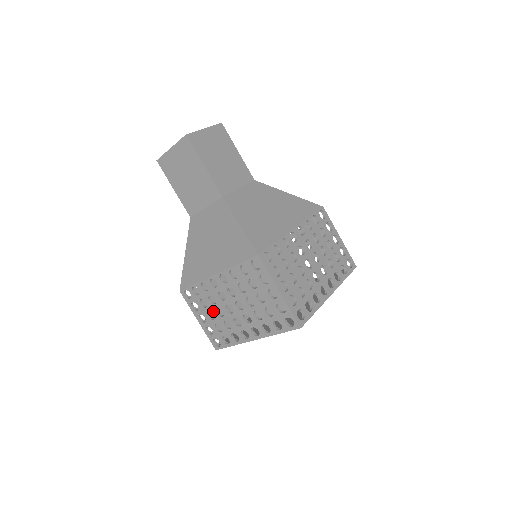
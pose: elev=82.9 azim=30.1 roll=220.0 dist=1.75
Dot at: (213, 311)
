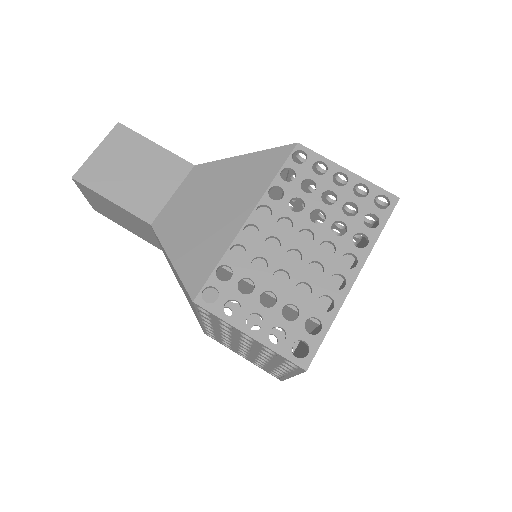
Dot at: (239, 350)
